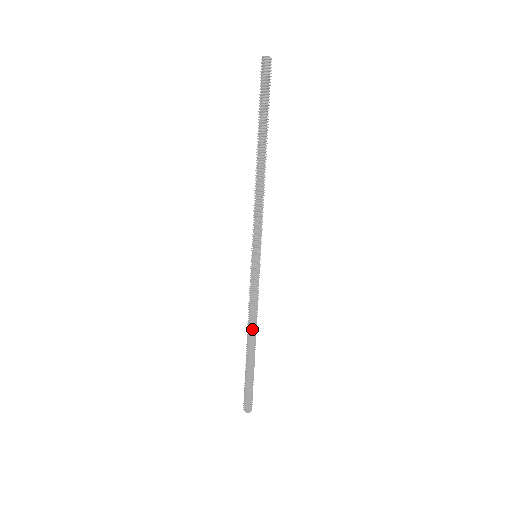
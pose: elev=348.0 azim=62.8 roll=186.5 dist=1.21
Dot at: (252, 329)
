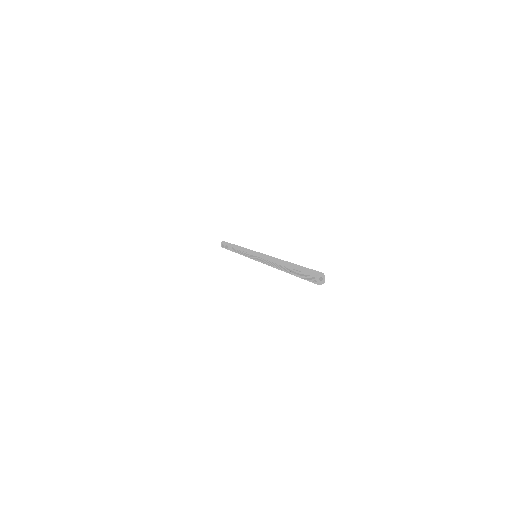
Dot at: occluded
